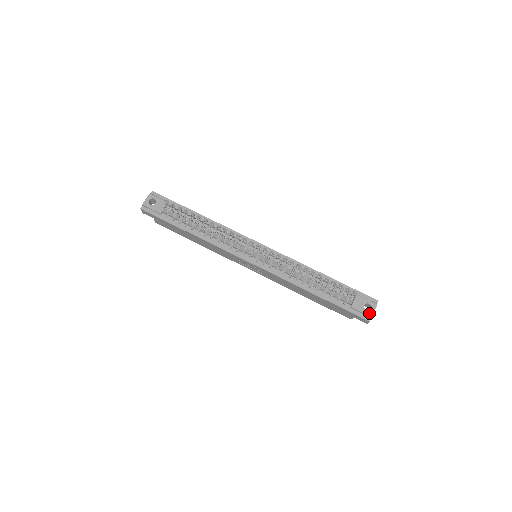
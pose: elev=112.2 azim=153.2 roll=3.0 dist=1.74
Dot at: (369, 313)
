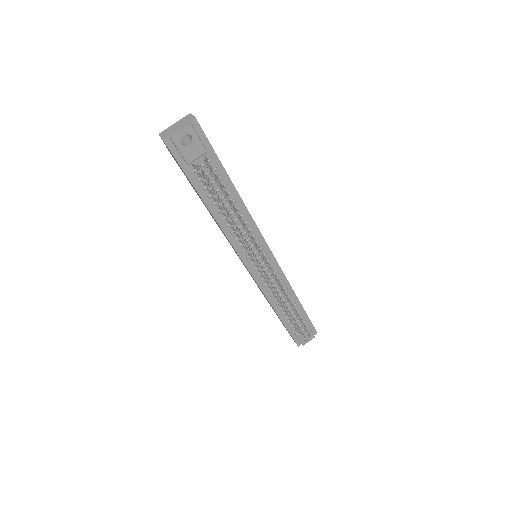
Dot at: (304, 342)
